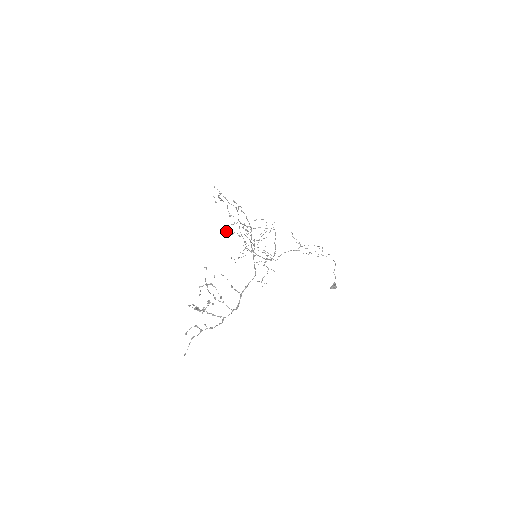
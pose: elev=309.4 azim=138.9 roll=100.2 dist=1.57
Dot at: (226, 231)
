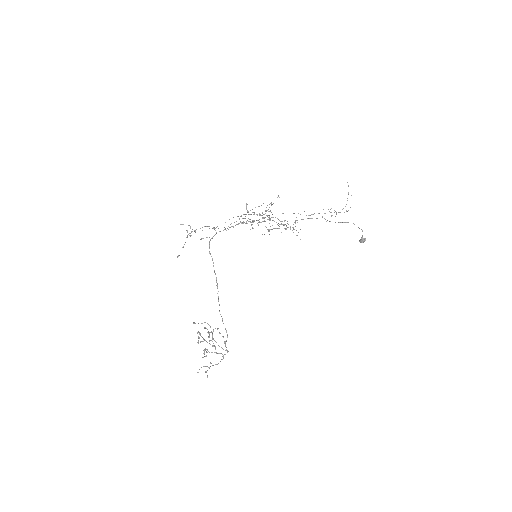
Dot at: occluded
